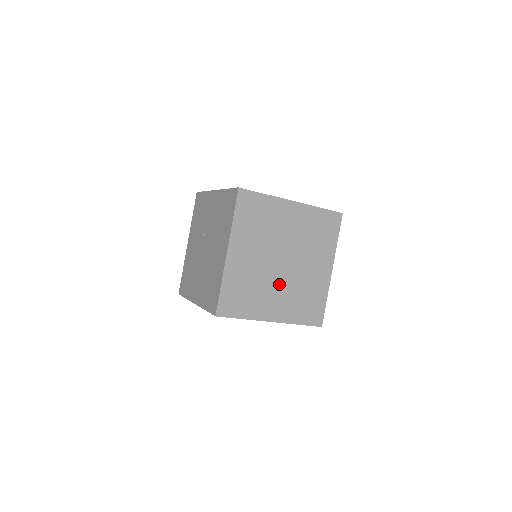
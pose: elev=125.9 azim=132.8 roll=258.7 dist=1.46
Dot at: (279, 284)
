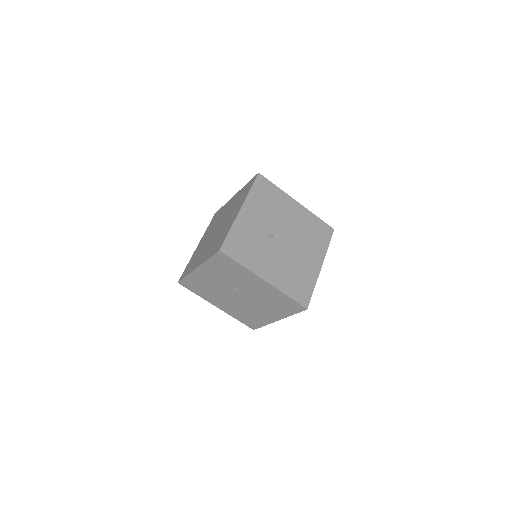
Dot at: occluded
